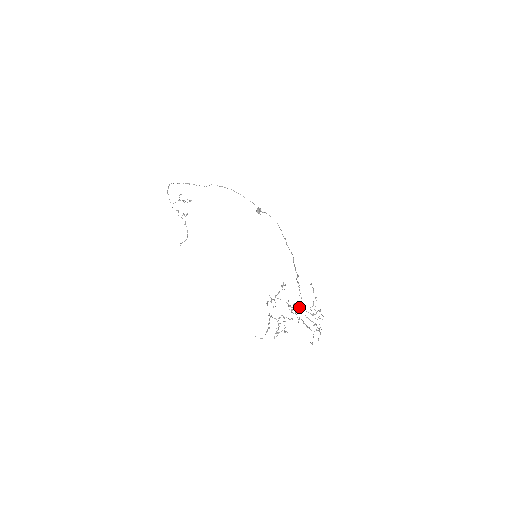
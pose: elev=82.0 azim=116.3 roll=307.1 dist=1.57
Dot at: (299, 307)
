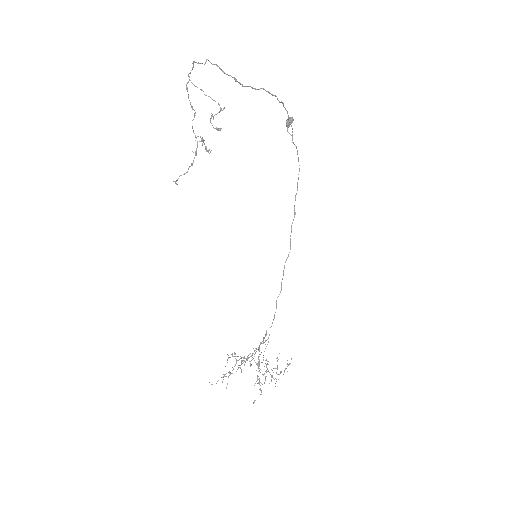
Dot at: (265, 363)
